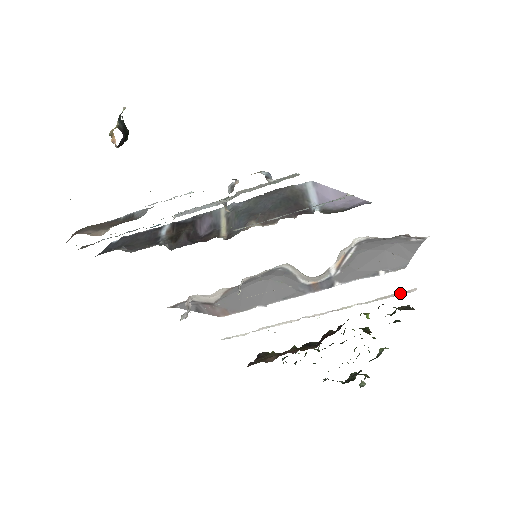
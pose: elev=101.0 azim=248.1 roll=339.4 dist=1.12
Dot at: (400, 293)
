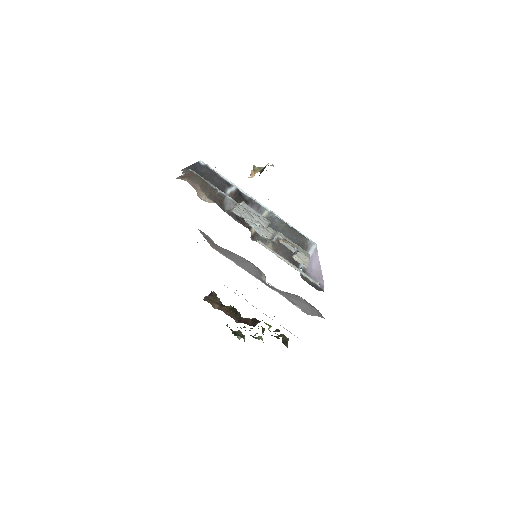
Dot at: (291, 333)
